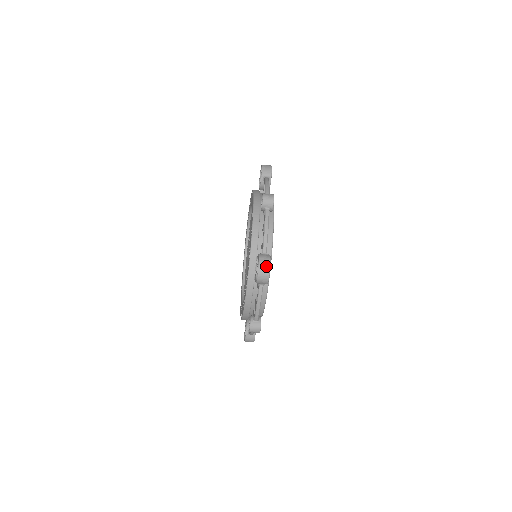
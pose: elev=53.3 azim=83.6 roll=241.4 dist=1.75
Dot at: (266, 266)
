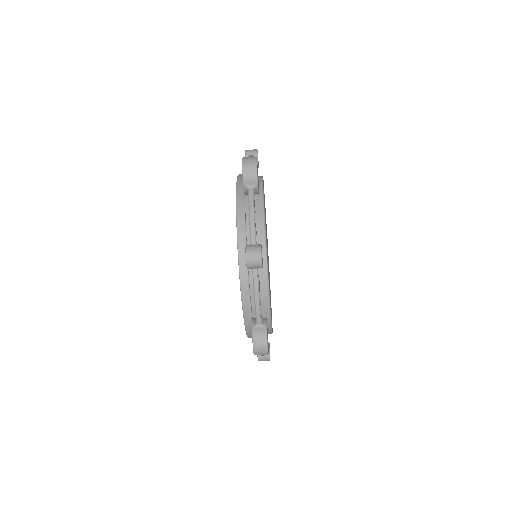
Dot at: (262, 347)
